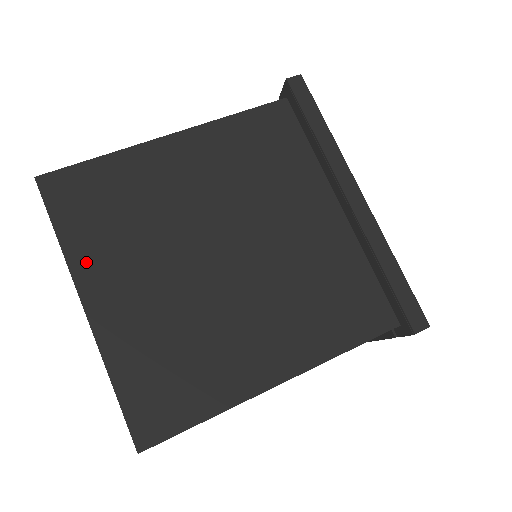
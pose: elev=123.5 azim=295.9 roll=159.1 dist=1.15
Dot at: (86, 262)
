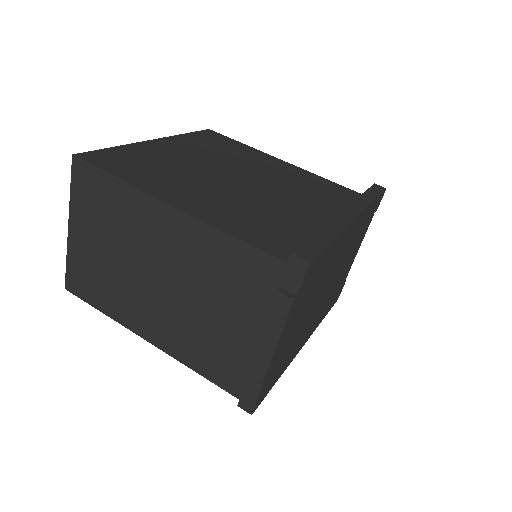
Dot at: (181, 140)
